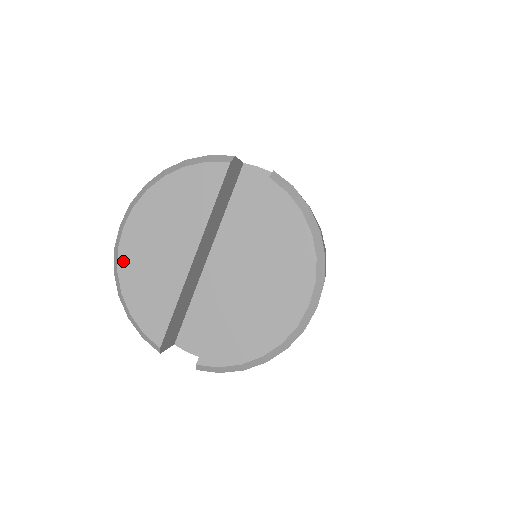
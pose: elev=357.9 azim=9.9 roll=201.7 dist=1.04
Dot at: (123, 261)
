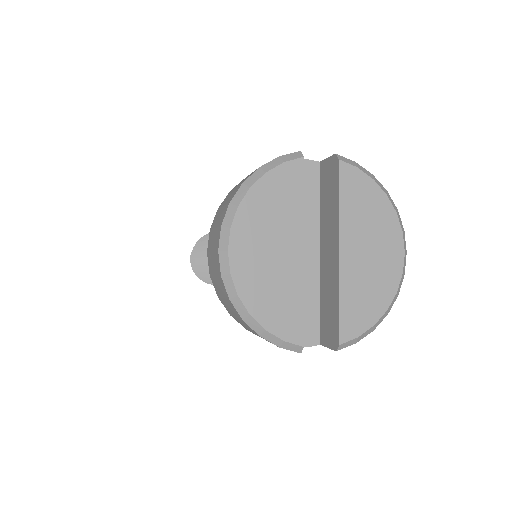
Dot at: (240, 283)
